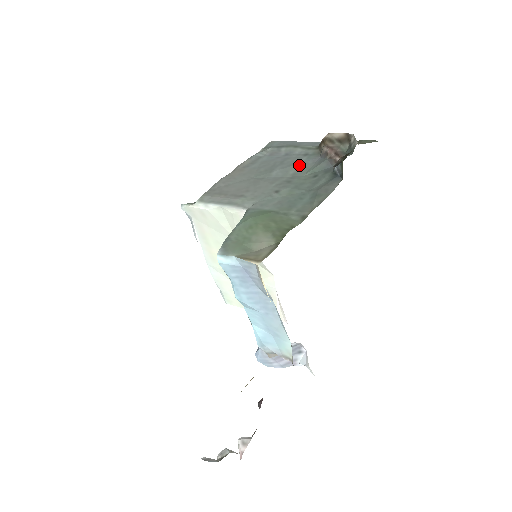
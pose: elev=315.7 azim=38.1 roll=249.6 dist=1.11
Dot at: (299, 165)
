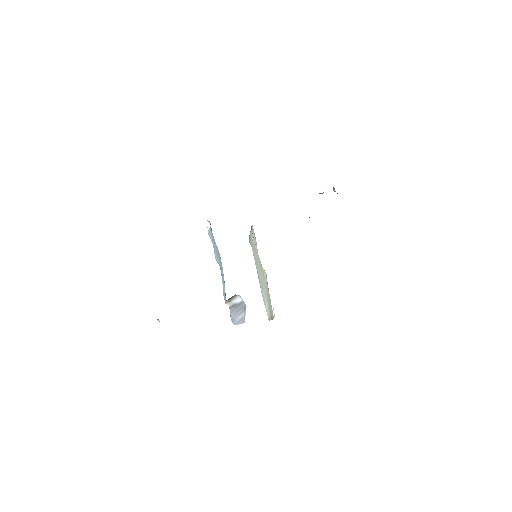
Dot at: occluded
